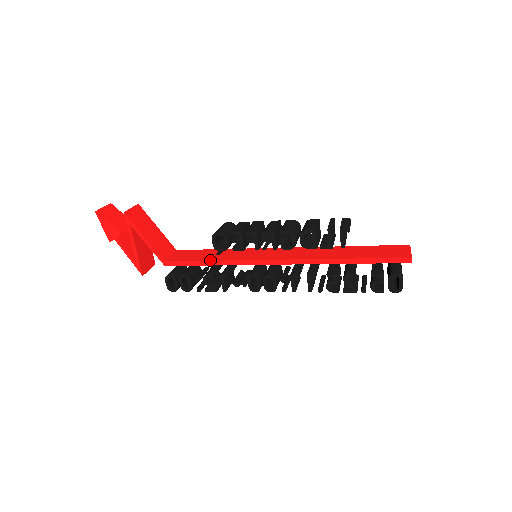
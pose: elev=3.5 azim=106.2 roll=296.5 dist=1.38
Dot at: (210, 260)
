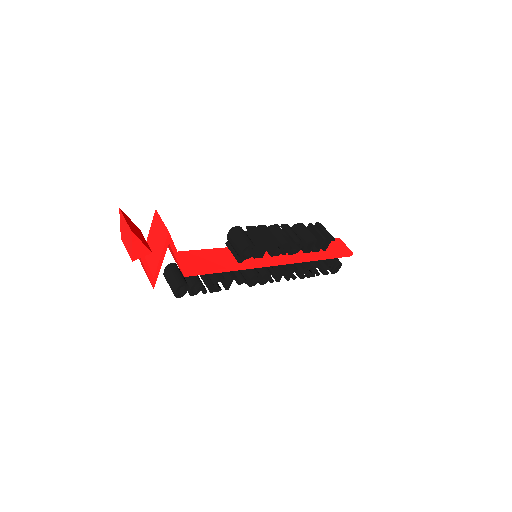
Dot at: (230, 267)
